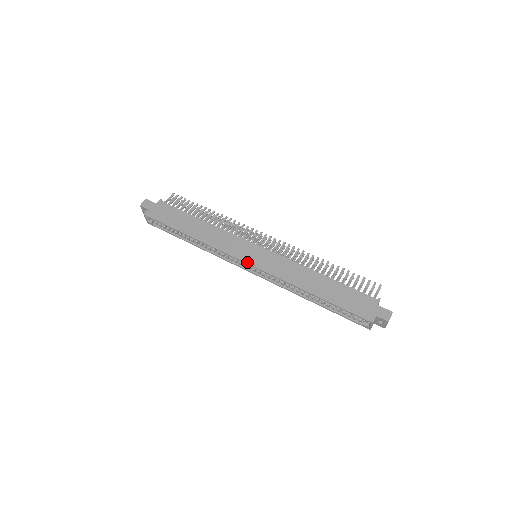
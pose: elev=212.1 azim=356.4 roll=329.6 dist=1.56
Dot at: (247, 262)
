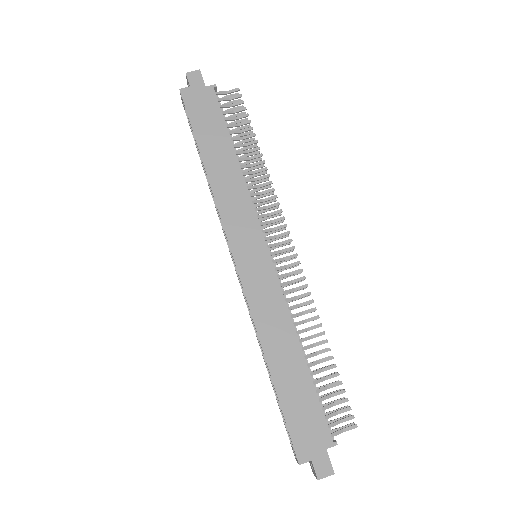
Dot at: (235, 258)
